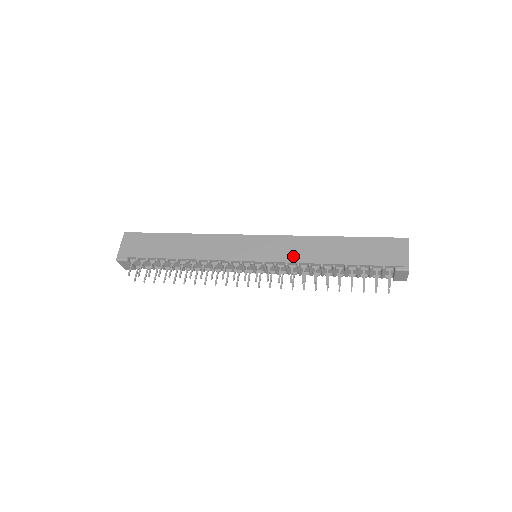
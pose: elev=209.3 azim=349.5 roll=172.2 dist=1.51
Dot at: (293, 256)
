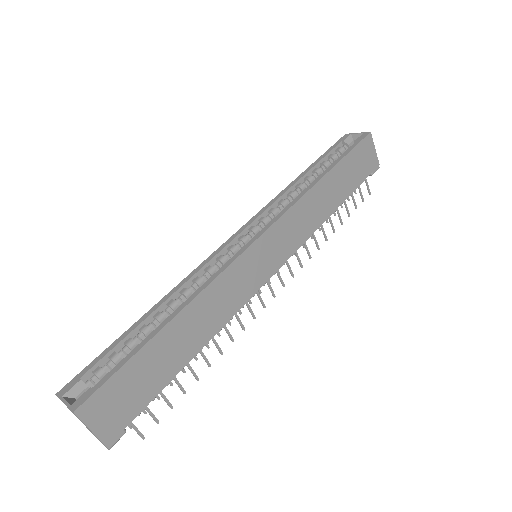
Dot at: (305, 231)
